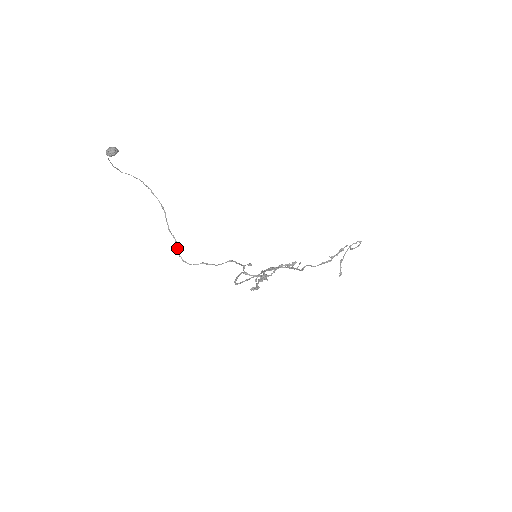
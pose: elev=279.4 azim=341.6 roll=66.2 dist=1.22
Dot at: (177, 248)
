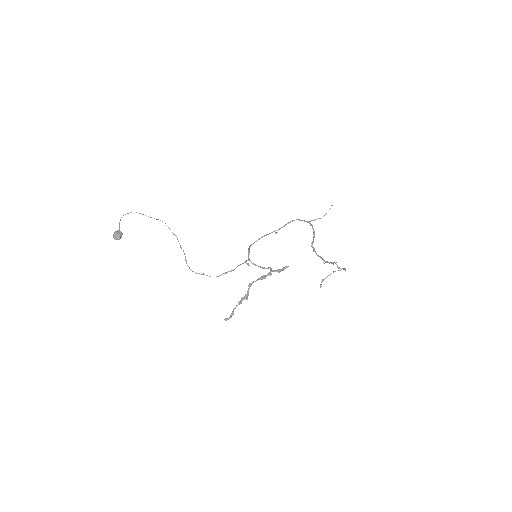
Dot at: (186, 261)
